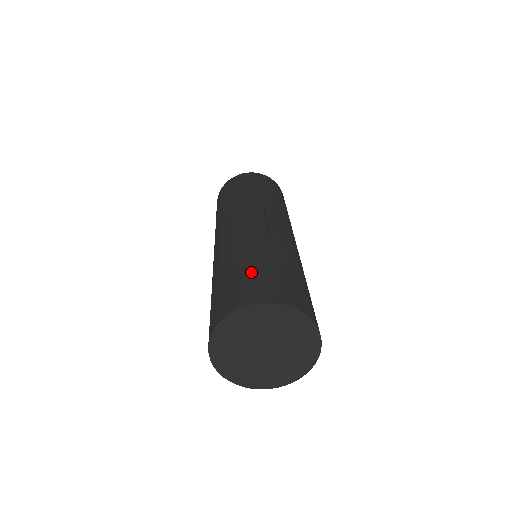
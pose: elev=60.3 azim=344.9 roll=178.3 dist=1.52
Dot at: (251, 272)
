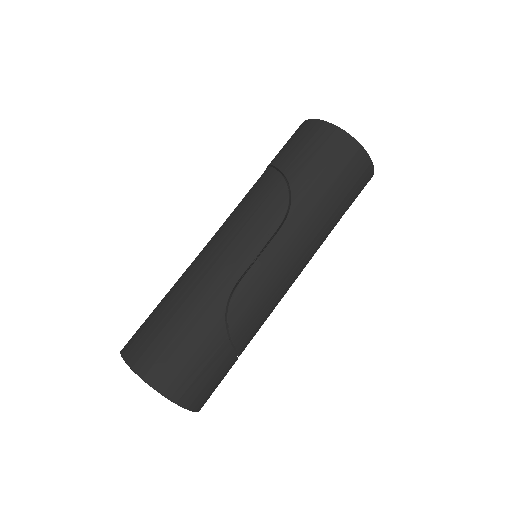
Dot at: (172, 331)
